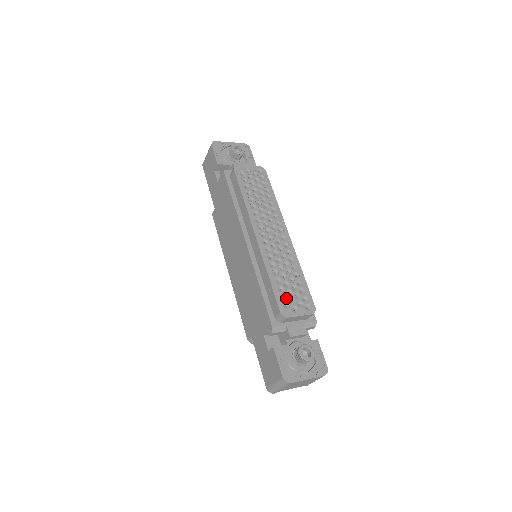
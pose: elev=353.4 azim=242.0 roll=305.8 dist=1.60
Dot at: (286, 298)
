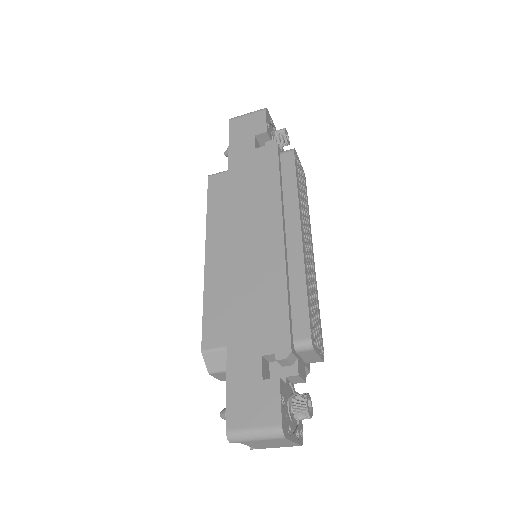
Dot at: (313, 325)
